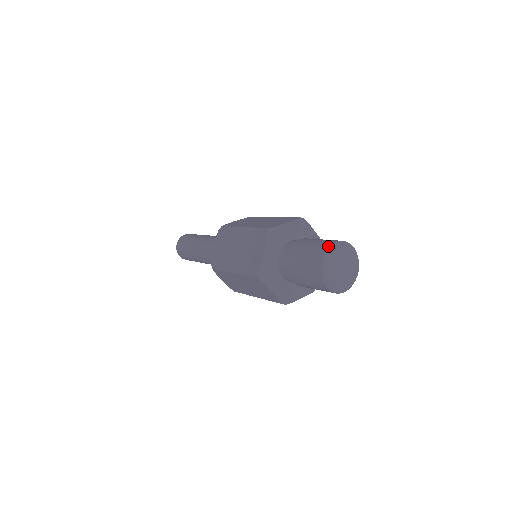
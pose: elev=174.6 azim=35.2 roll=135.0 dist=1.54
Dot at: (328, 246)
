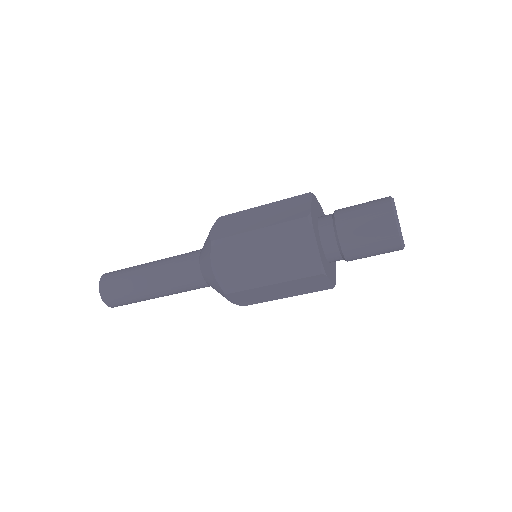
Dot at: occluded
